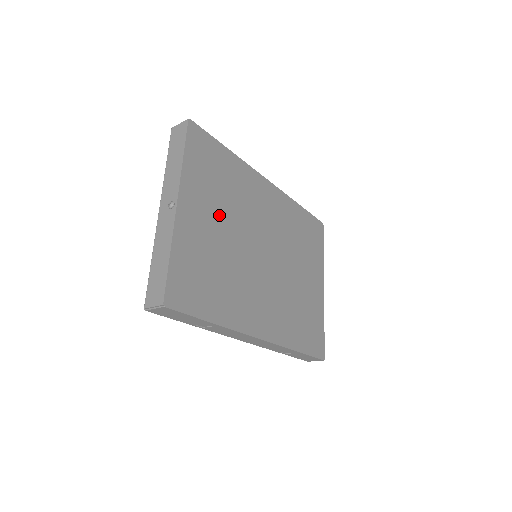
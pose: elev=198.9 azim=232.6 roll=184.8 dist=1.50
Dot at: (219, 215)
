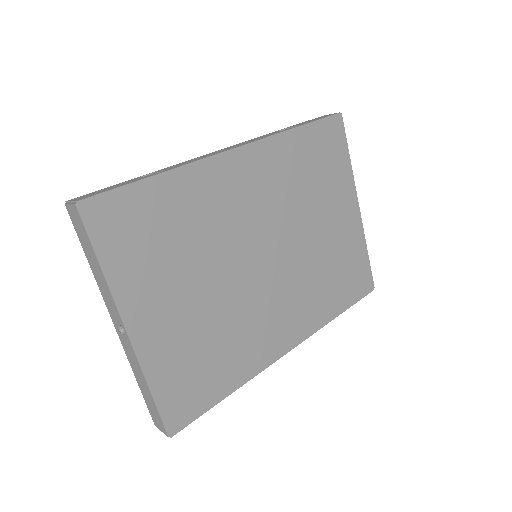
Dot at: (186, 282)
